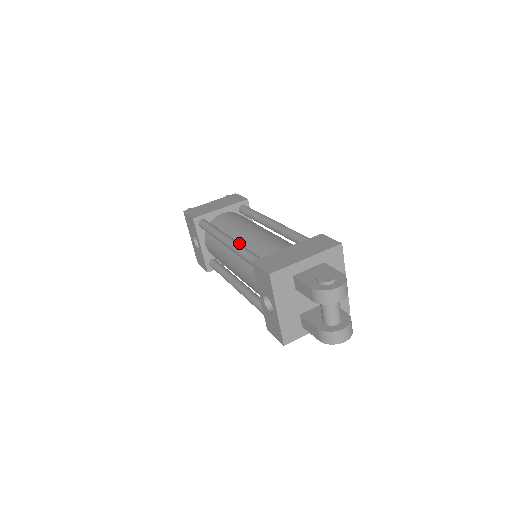
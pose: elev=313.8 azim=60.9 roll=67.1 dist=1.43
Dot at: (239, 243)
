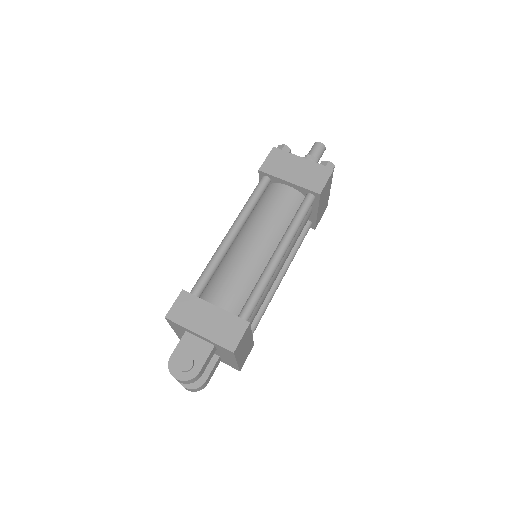
Dot at: (224, 249)
